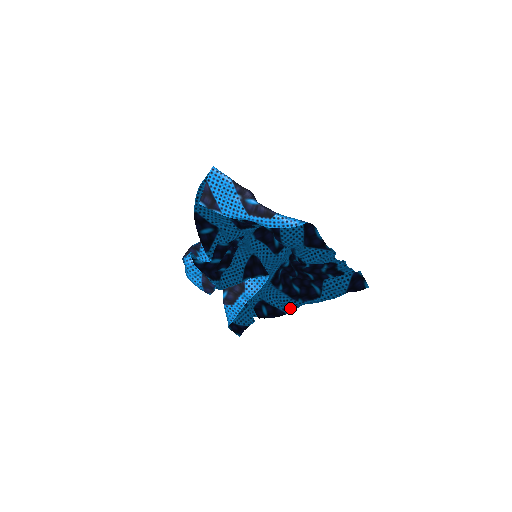
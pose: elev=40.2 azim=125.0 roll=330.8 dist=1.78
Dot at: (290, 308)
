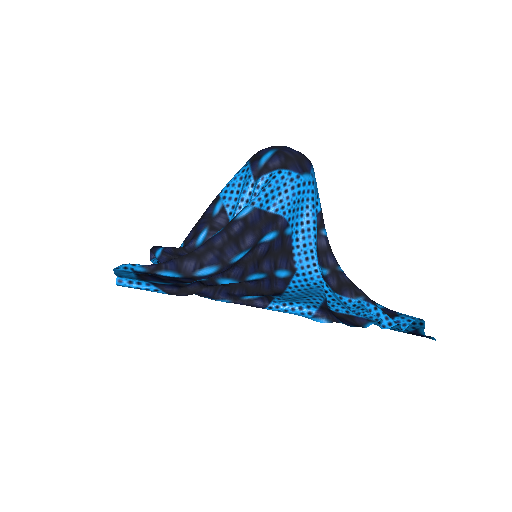
Dot at: occluded
